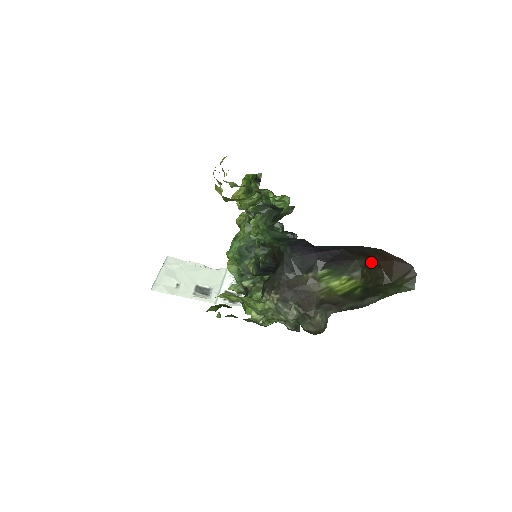
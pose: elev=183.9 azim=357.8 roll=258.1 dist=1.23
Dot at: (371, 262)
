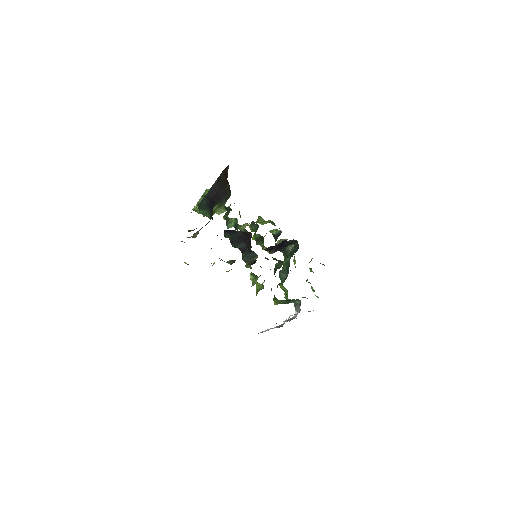
Dot at: occluded
